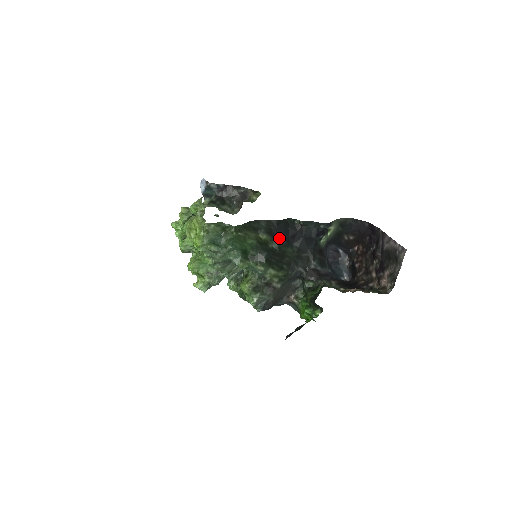
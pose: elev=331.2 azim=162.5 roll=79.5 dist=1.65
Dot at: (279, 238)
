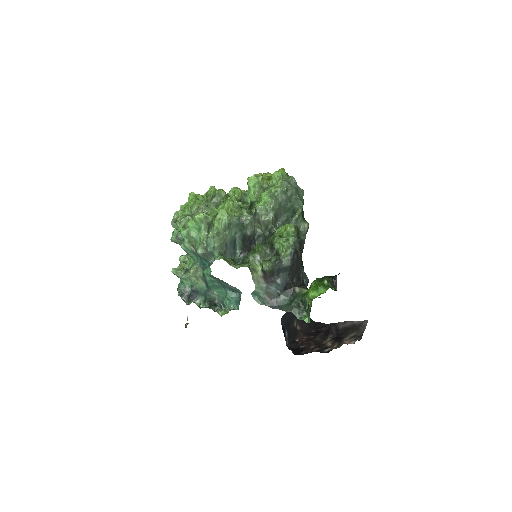
Dot at: occluded
